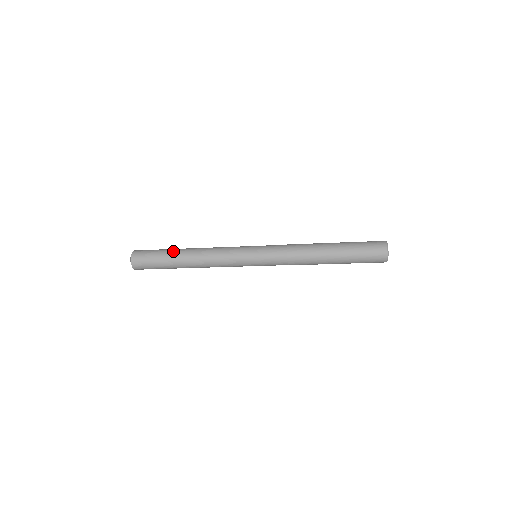
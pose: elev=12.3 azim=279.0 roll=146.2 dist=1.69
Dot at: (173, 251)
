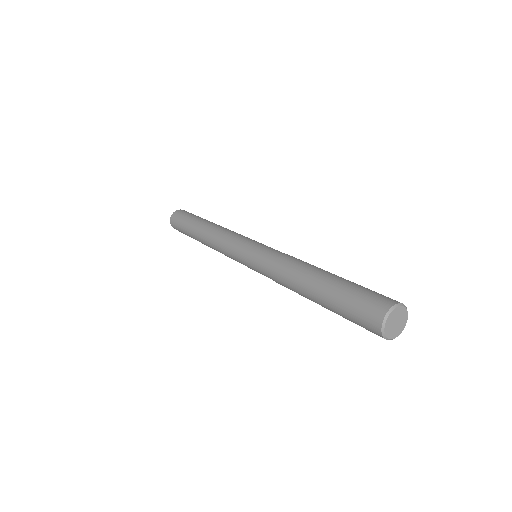
Dot at: (191, 235)
